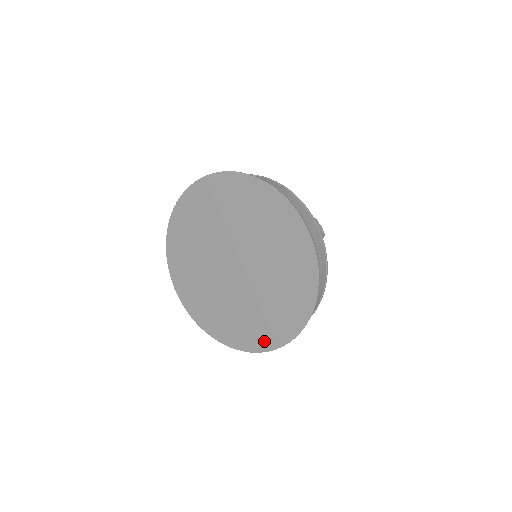
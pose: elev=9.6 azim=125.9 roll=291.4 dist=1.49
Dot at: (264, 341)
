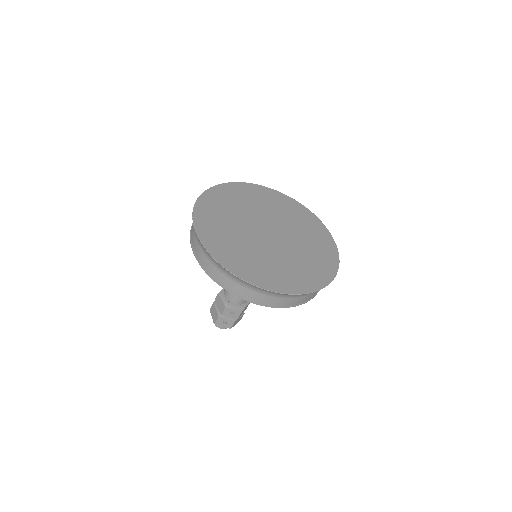
Dot at: (288, 286)
